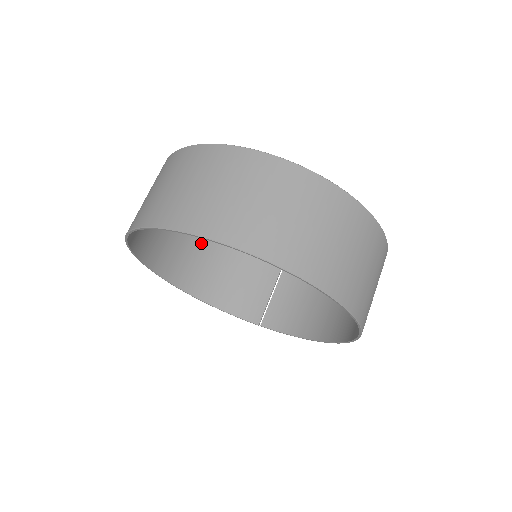
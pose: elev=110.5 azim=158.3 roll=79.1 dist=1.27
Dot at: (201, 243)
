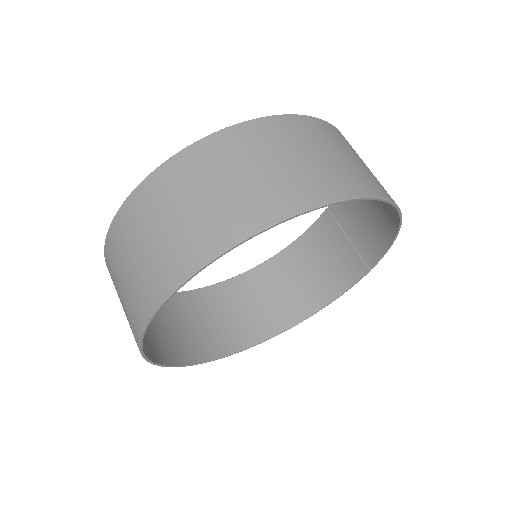
Dot at: (265, 280)
